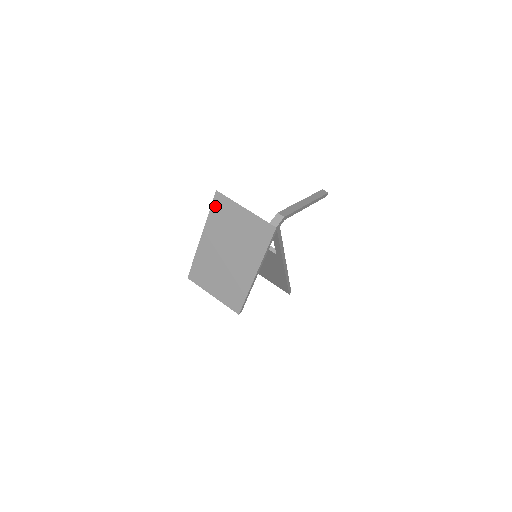
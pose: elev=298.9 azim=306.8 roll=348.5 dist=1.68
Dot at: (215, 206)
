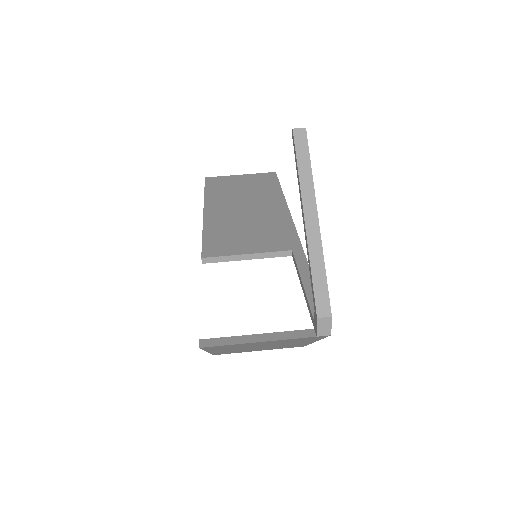
Dot at: occluded
